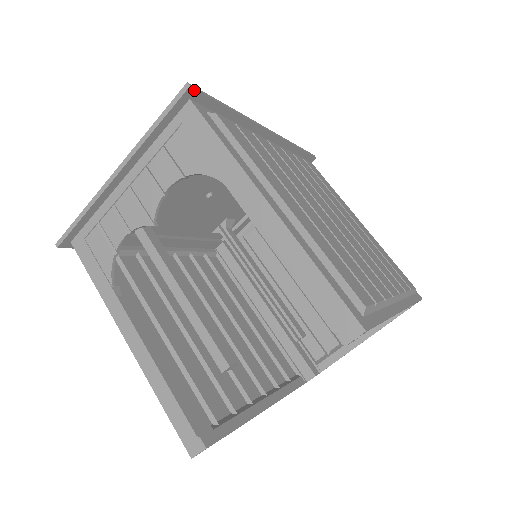
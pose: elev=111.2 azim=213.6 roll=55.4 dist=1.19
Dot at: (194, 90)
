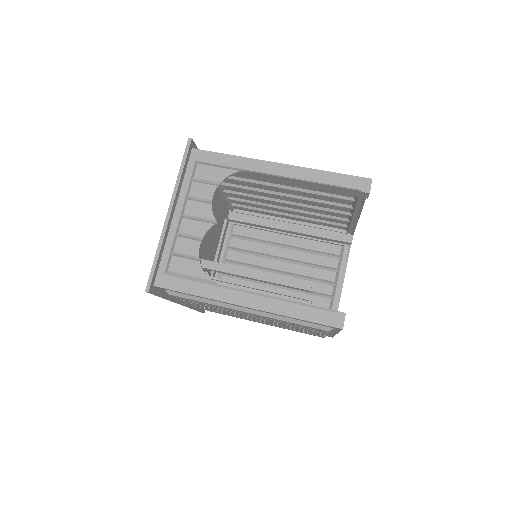
Dot at: (193, 142)
